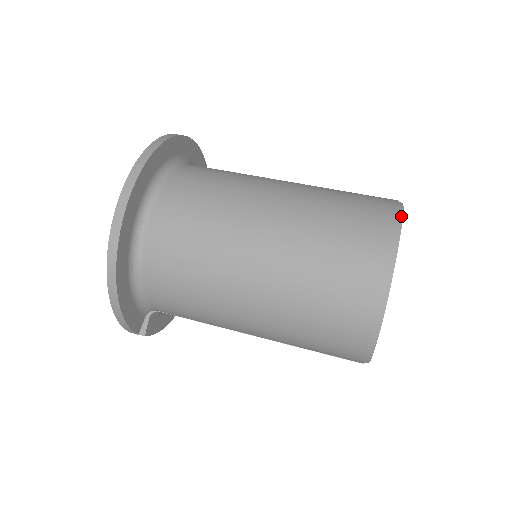
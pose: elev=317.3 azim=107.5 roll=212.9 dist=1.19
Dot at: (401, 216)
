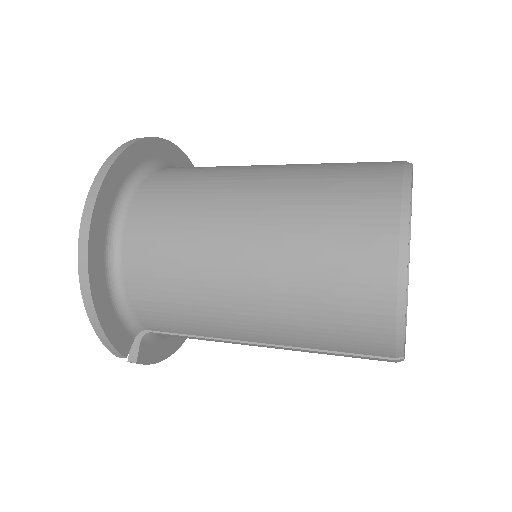
Dot at: (410, 167)
